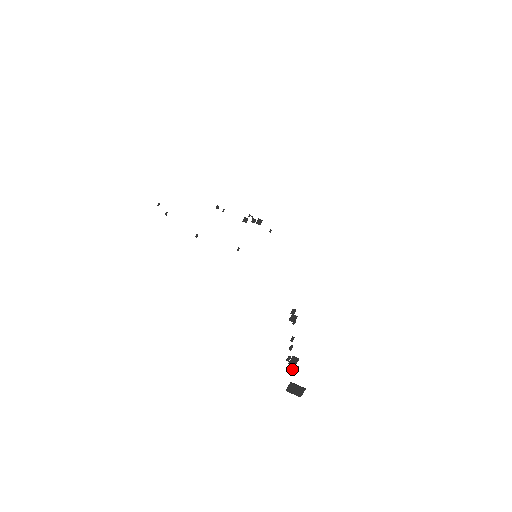
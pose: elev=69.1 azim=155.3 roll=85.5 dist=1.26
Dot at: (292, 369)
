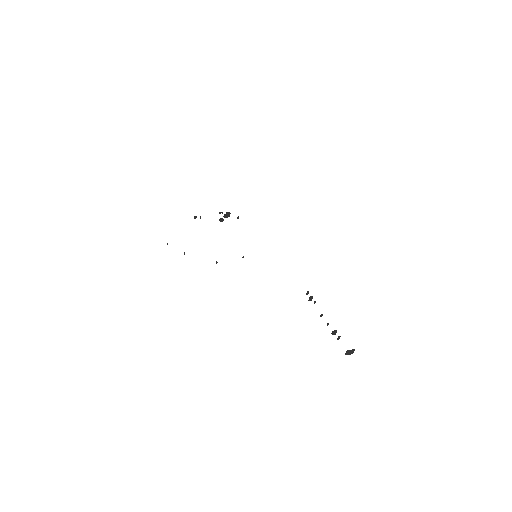
Dot at: (338, 339)
